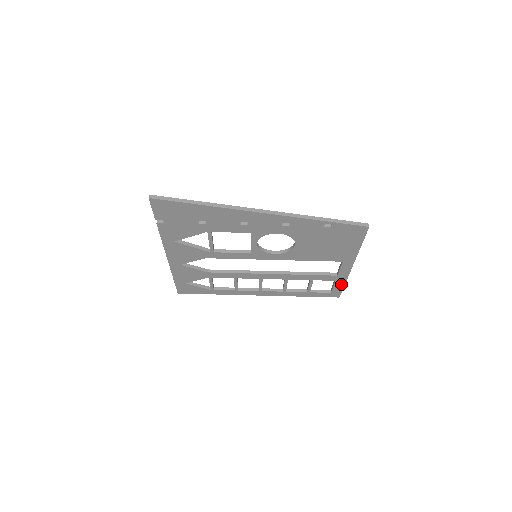
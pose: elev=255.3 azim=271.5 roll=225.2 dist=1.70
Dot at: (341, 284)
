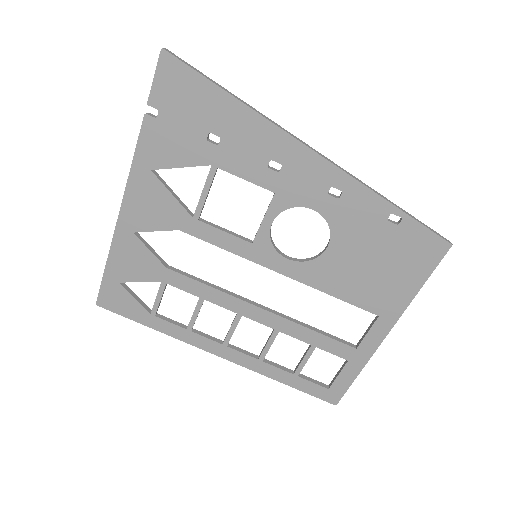
Dot at: (352, 372)
